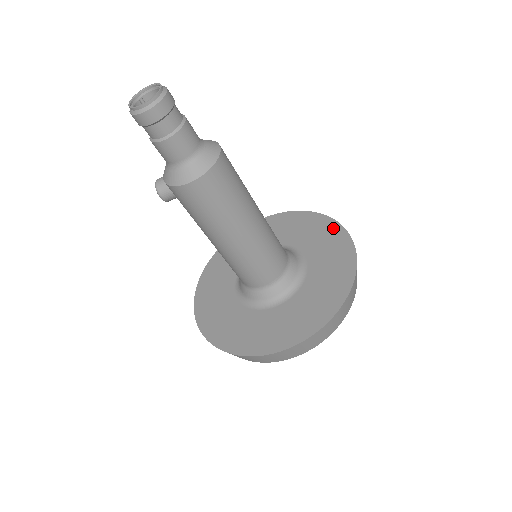
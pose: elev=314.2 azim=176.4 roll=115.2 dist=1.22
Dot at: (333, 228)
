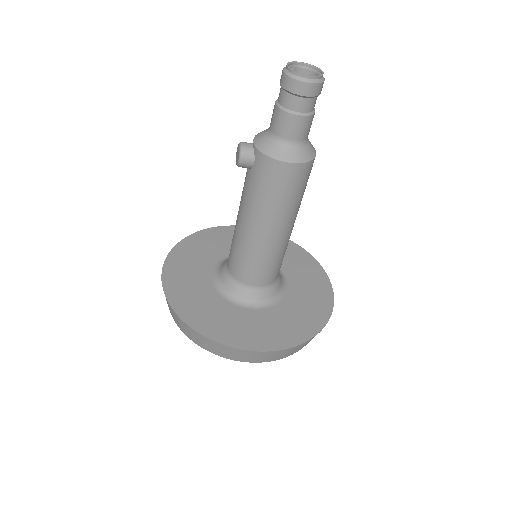
Dot at: (312, 263)
